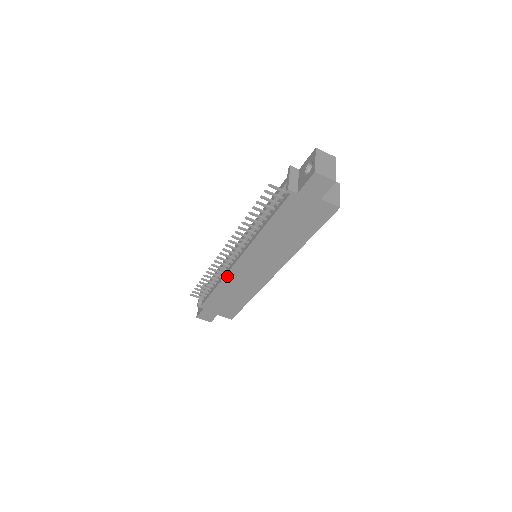
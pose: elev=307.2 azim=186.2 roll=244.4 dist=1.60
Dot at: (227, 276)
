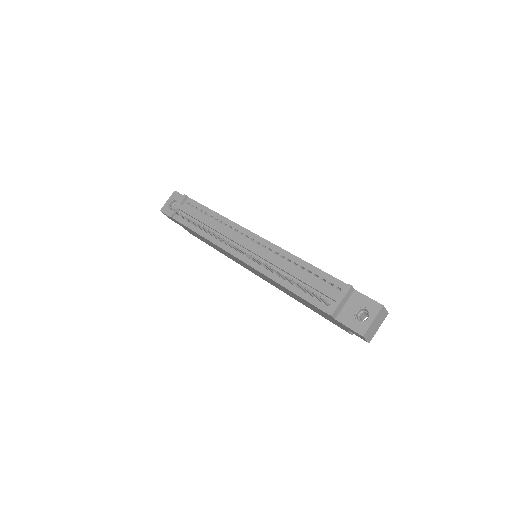
Dot at: (218, 246)
